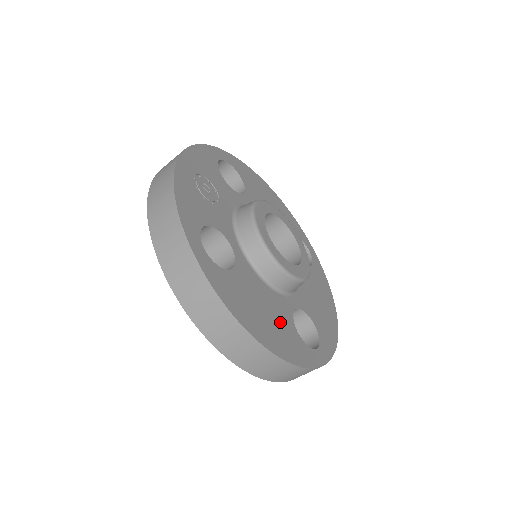
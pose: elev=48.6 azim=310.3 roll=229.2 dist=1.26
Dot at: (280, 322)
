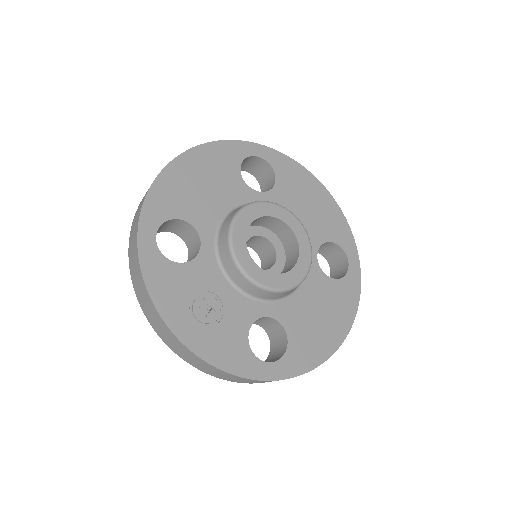
Dot at: (328, 299)
